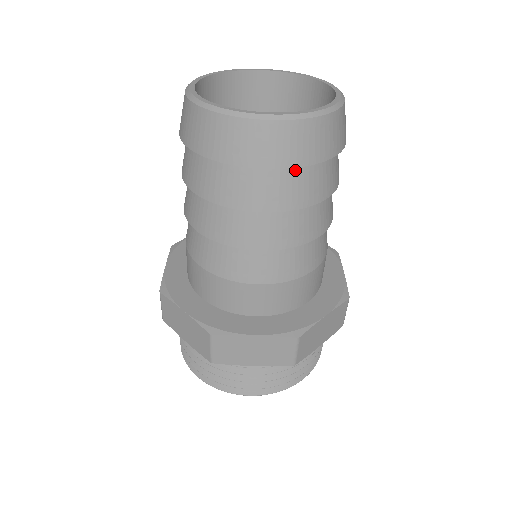
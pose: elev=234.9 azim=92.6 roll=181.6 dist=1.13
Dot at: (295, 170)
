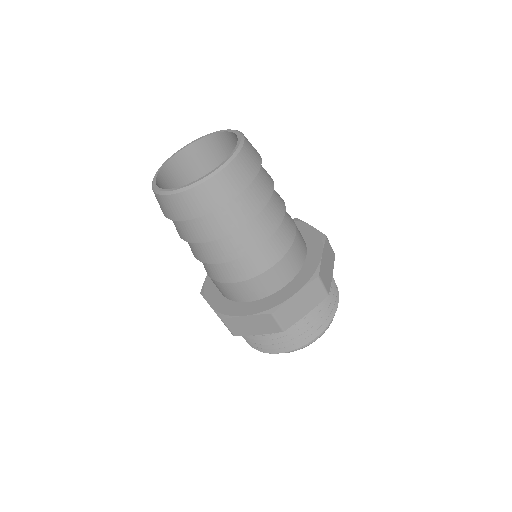
Dot at: (214, 212)
